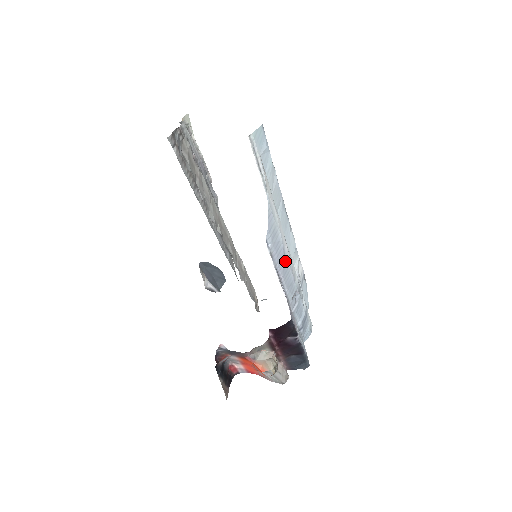
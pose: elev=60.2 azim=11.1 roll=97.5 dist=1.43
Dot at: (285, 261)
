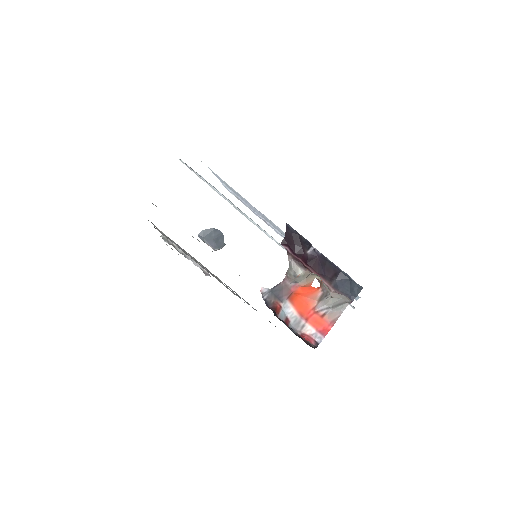
Dot at: (259, 212)
